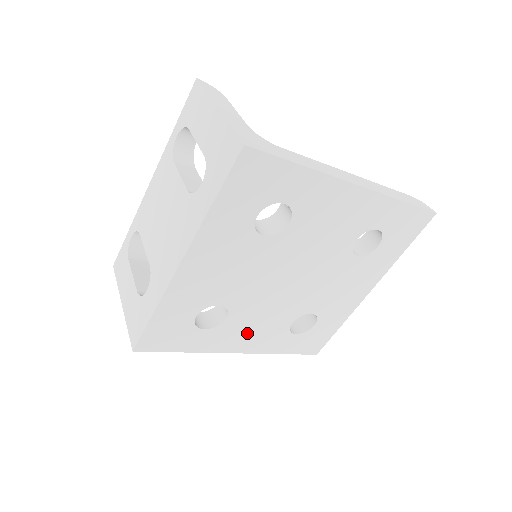
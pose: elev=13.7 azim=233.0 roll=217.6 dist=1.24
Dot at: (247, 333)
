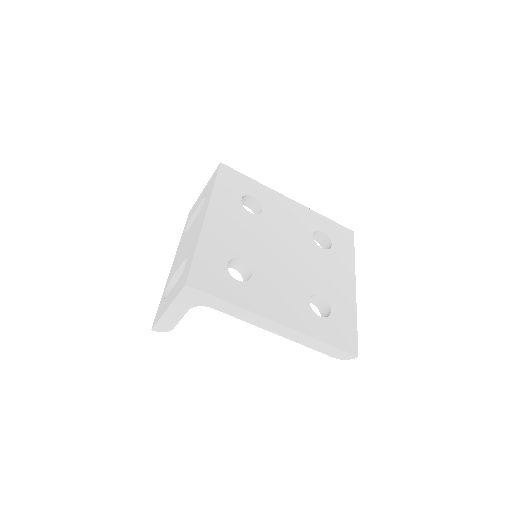
Dot at: (275, 299)
